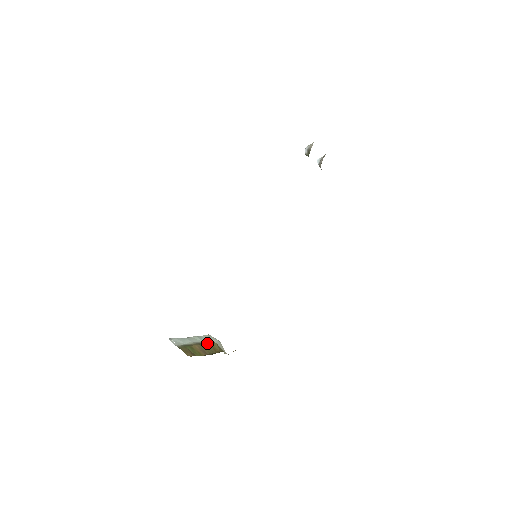
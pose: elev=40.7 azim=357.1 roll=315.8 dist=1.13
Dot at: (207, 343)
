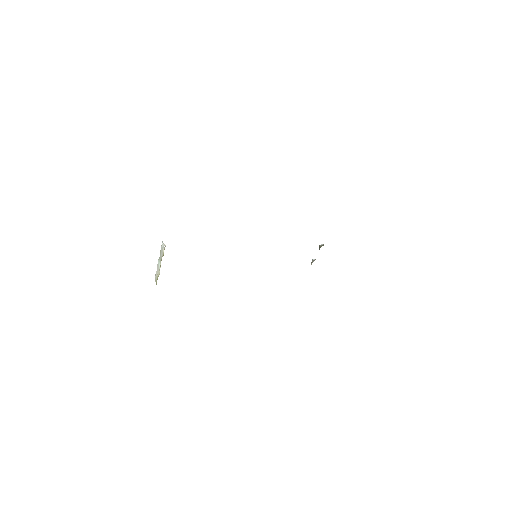
Dot at: occluded
